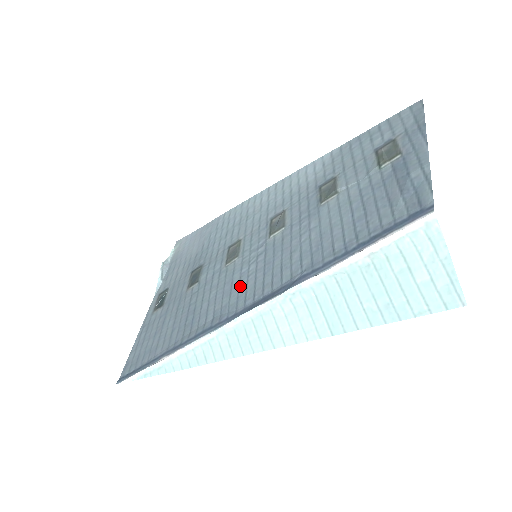
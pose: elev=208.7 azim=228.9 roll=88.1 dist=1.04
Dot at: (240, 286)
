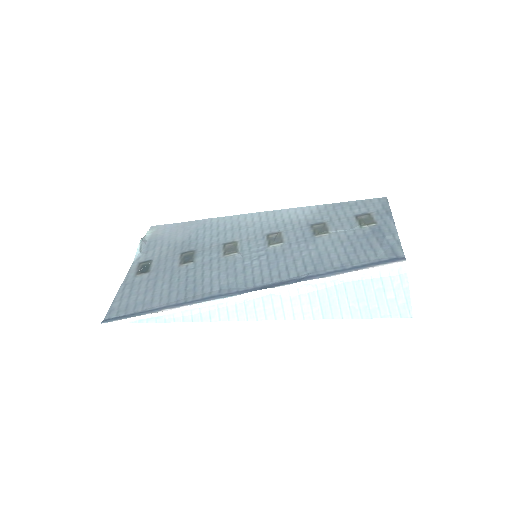
Dot at: (246, 273)
